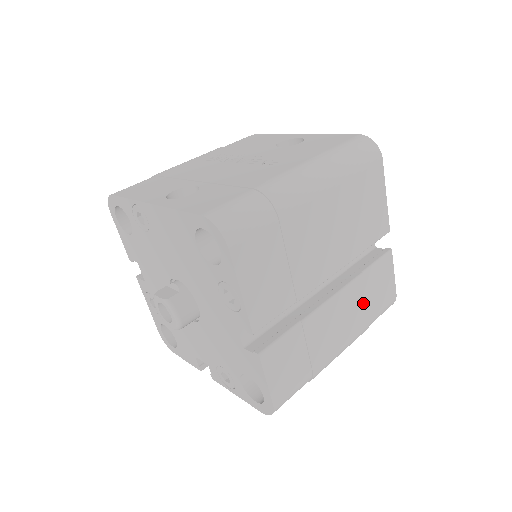
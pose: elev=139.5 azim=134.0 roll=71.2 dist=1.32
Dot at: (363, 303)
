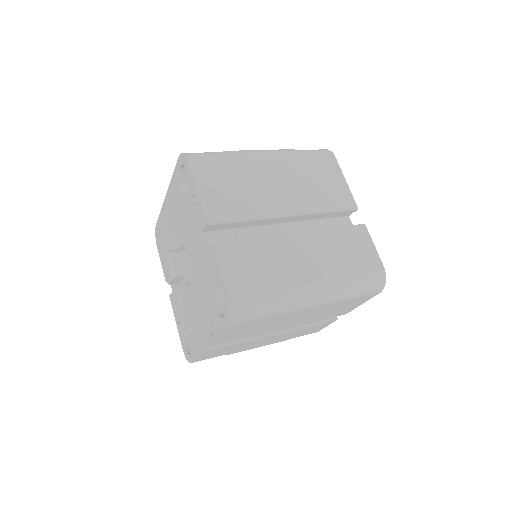
Dot at: (335, 254)
